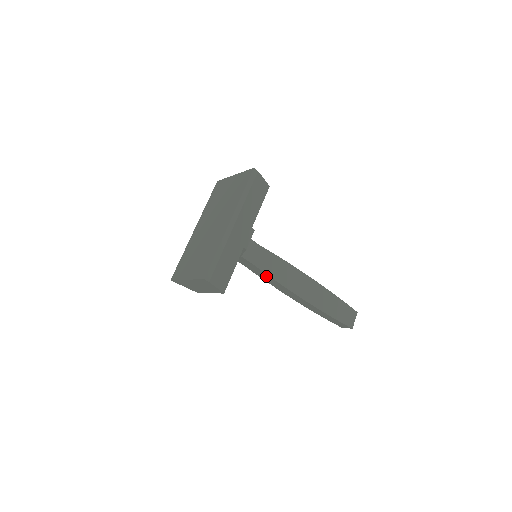
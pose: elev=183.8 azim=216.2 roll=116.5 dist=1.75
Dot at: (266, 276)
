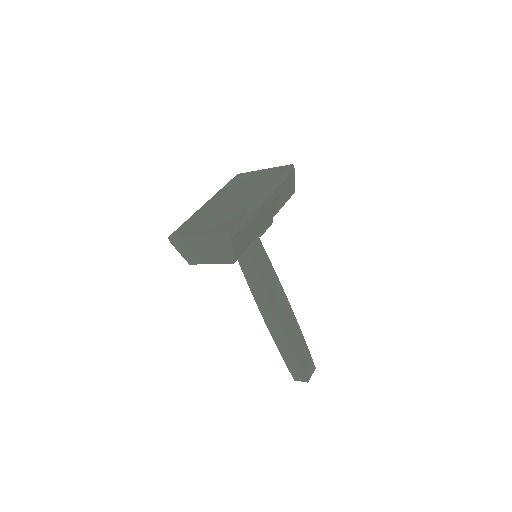
Dot at: (257, 282)
